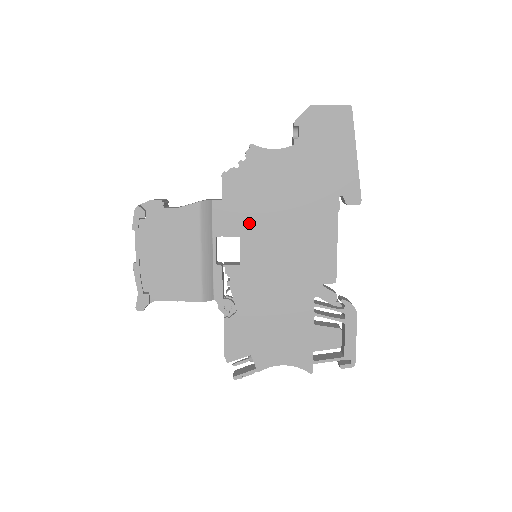
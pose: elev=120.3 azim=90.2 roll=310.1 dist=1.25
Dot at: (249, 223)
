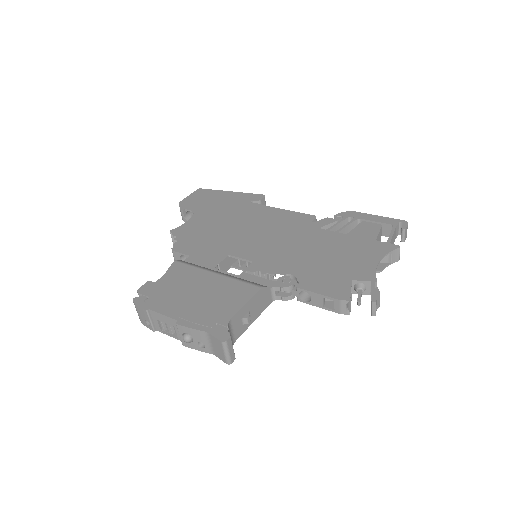
Dot at: (223, 247)
